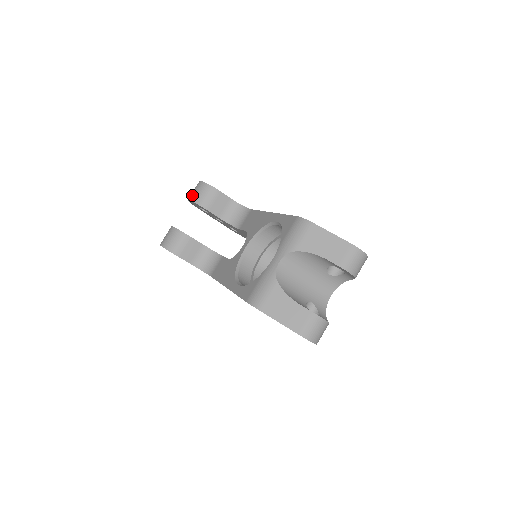
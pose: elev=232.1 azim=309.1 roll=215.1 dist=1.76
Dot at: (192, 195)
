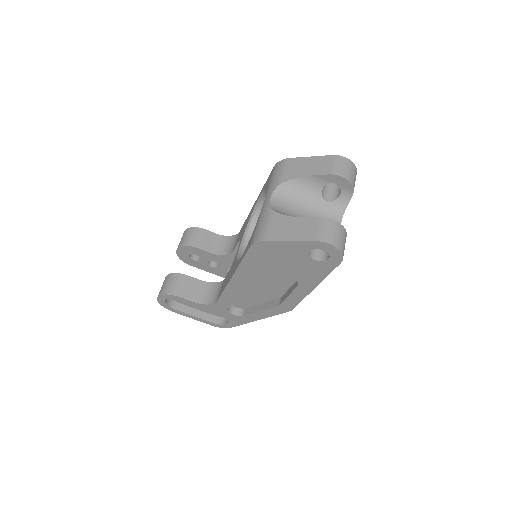
Dot at: (179, 244)
